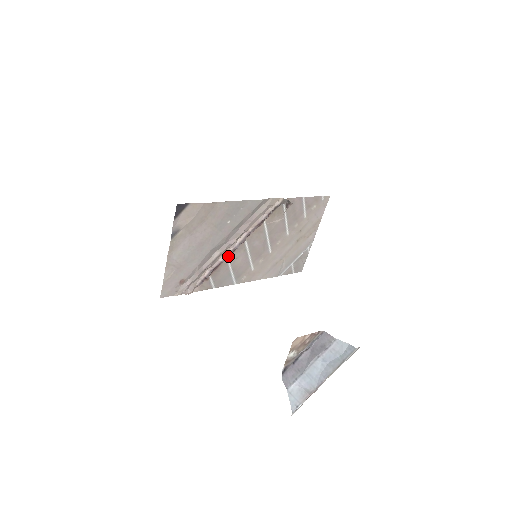
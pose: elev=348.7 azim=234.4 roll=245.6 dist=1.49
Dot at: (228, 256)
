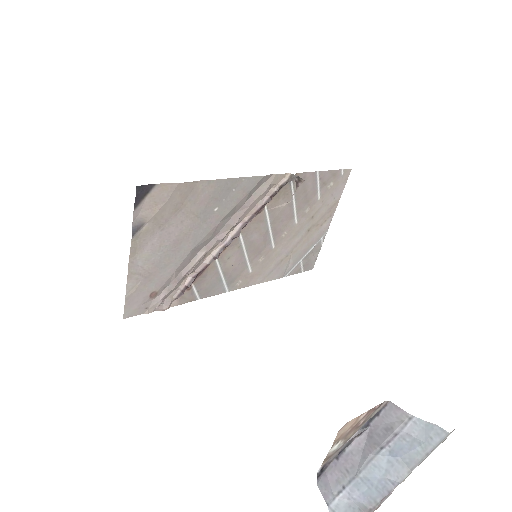
Dot at: (217, 256)
